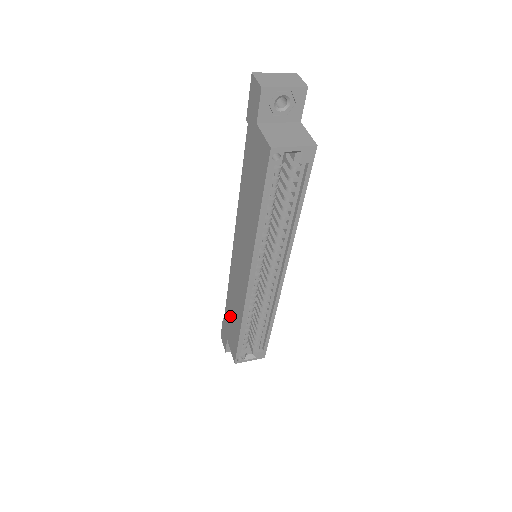
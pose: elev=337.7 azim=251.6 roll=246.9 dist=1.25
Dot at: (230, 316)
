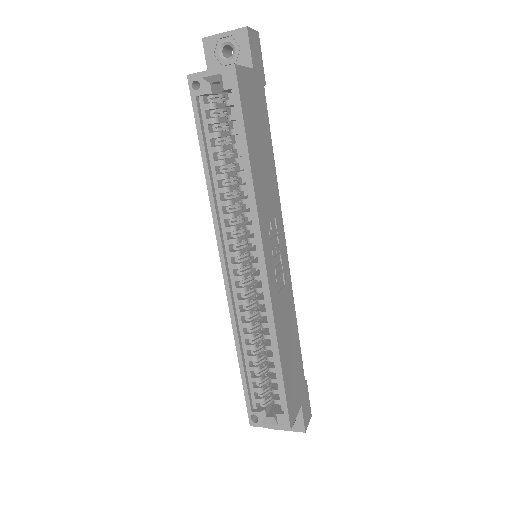
Dot at: occluded
